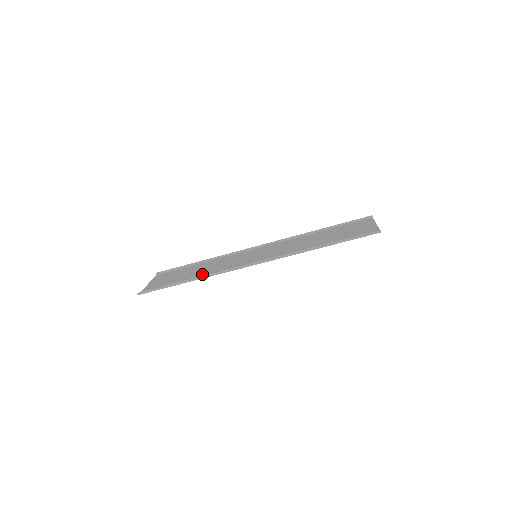
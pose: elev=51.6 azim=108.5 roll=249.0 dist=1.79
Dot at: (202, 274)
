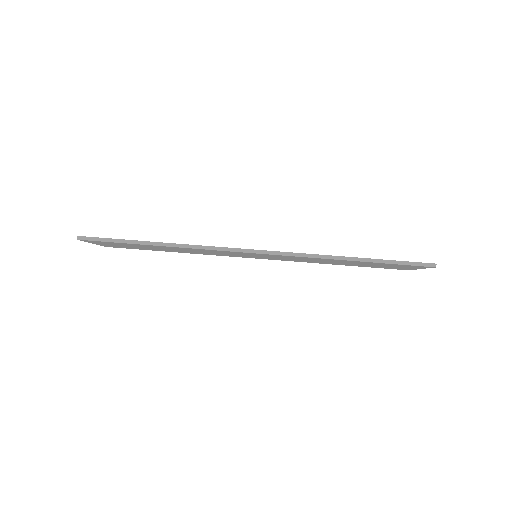
Dot at: (178, 248)
